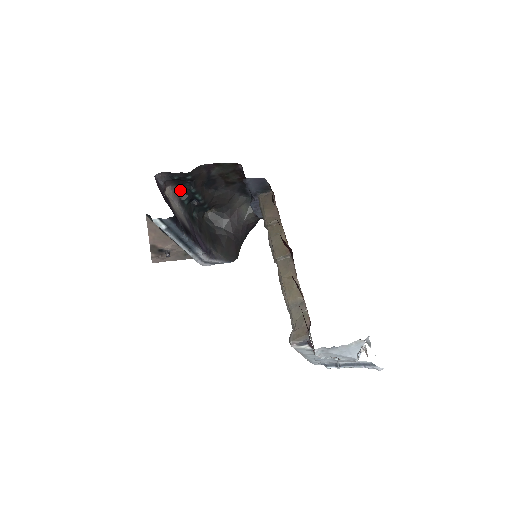
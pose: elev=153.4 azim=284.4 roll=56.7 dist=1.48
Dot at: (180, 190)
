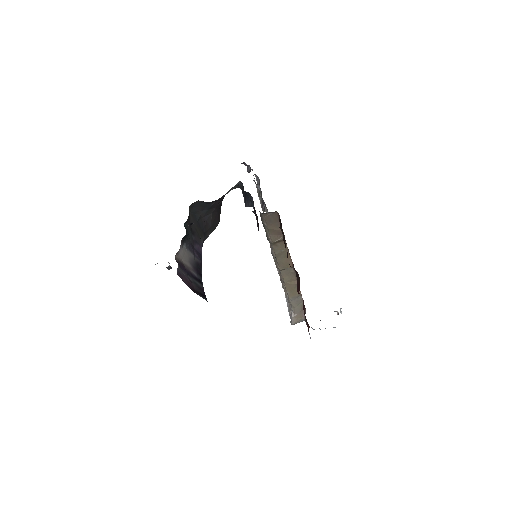
Dot at: occluded
